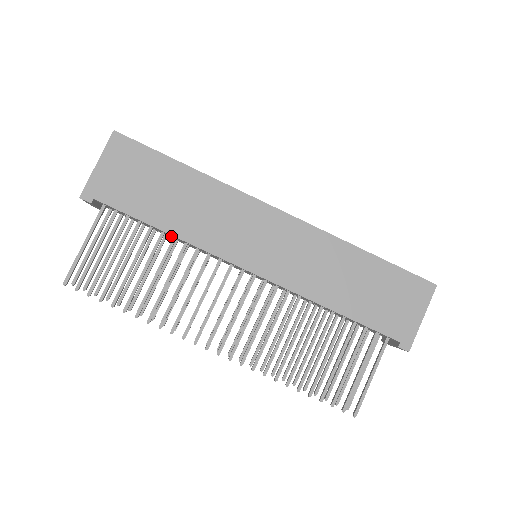
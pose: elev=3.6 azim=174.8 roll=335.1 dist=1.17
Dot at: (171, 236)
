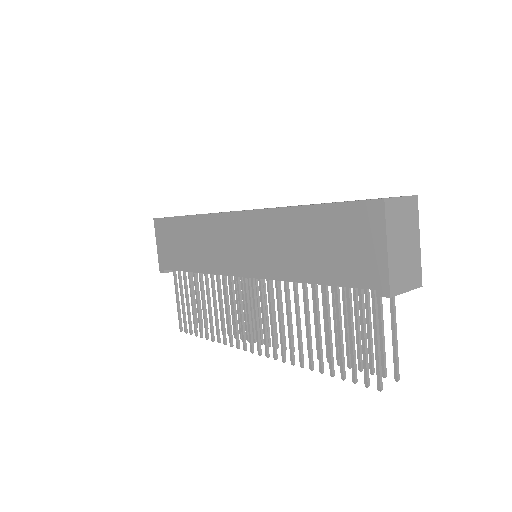
Dot at: occluded
